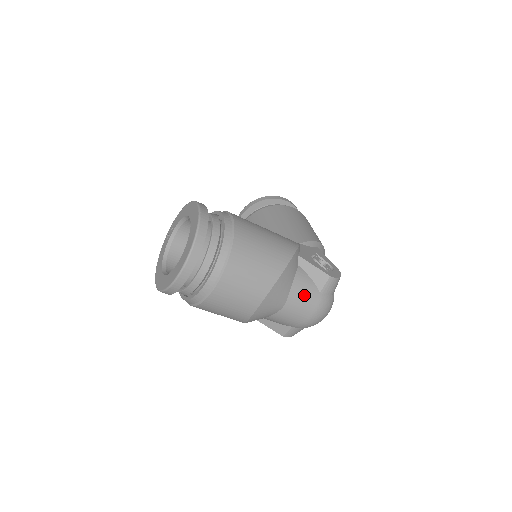
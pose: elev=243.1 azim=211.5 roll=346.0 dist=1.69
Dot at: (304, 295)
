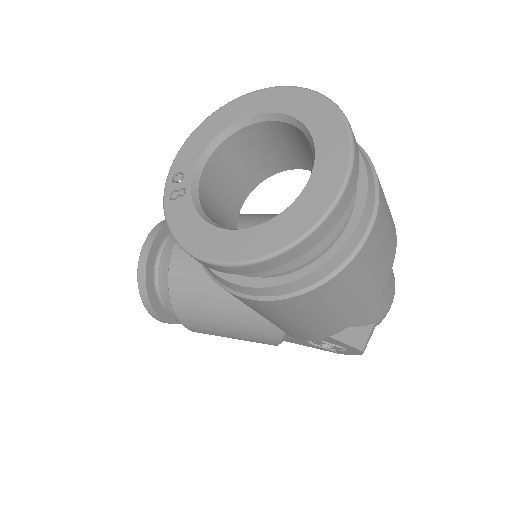
Dot at: occluded
